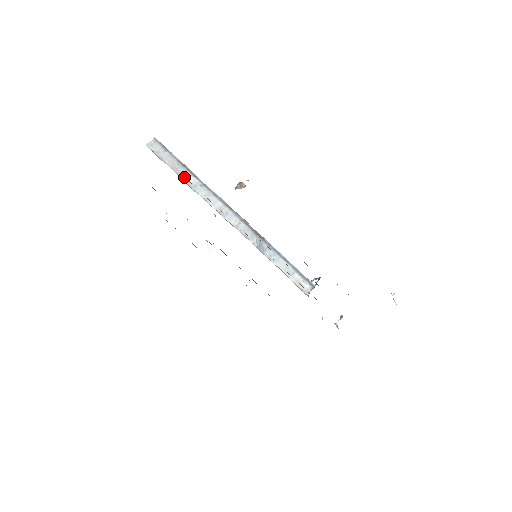
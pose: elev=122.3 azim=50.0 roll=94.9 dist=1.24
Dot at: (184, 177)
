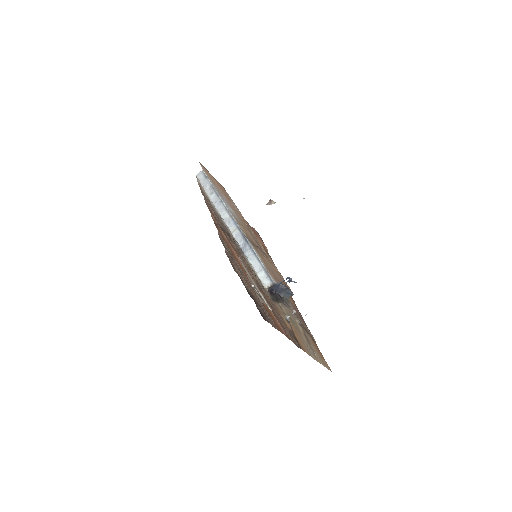
Dot at: (205, 196)
